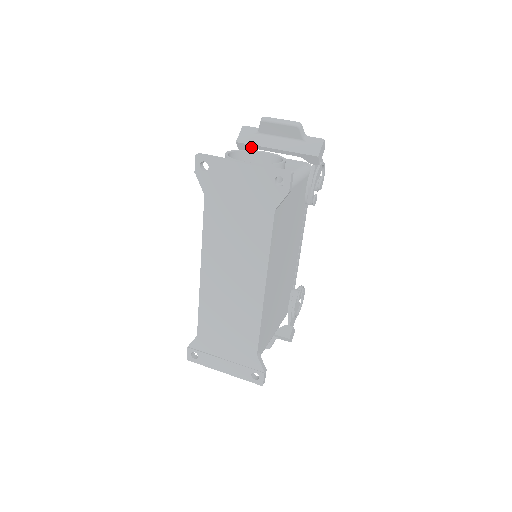
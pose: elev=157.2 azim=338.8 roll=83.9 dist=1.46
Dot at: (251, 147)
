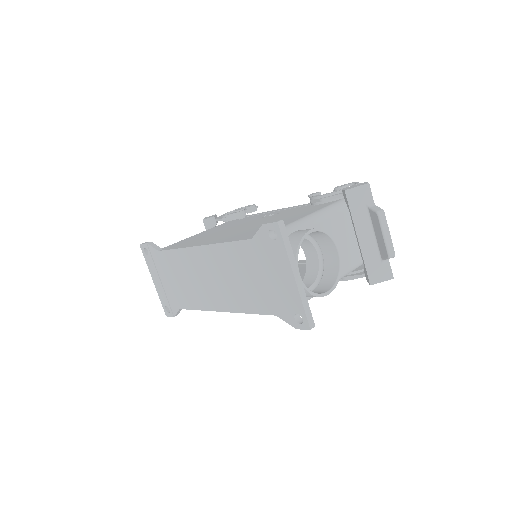
Dot at: (349, 208)
